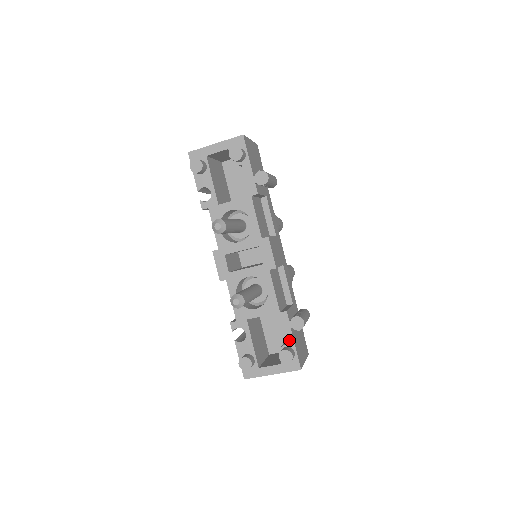
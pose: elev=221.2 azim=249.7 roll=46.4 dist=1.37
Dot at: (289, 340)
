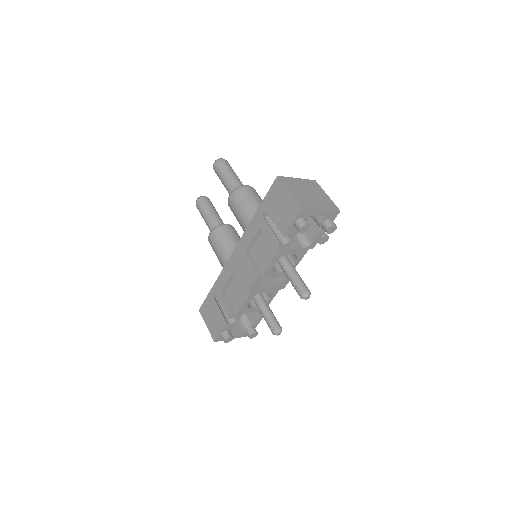
Dot at: (257, 323)
